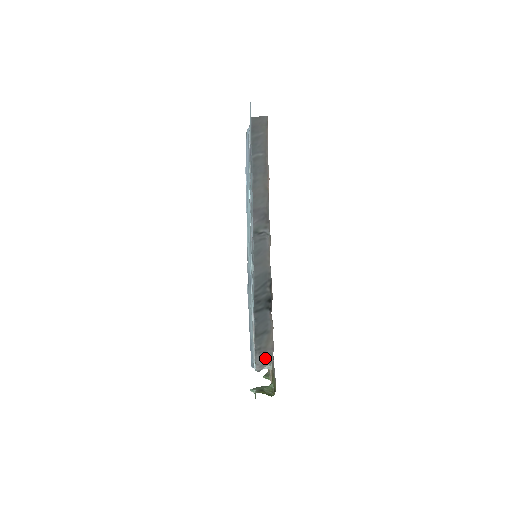
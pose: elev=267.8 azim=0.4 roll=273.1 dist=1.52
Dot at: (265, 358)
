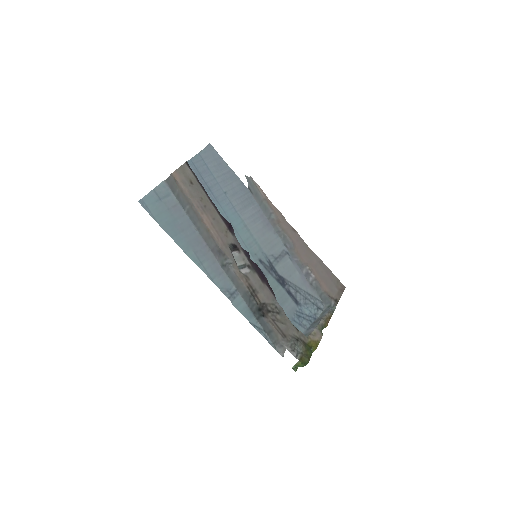
Dot at: (281, 347)
